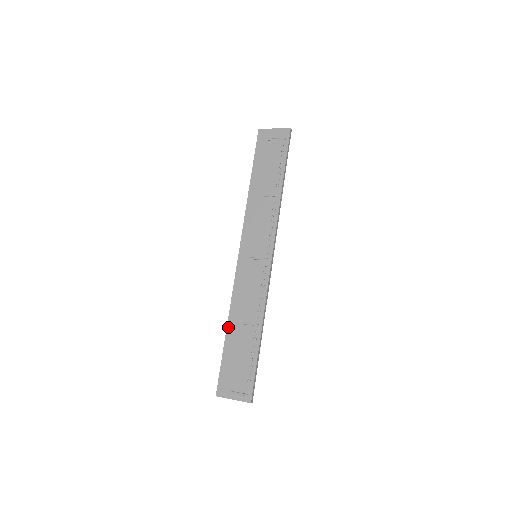
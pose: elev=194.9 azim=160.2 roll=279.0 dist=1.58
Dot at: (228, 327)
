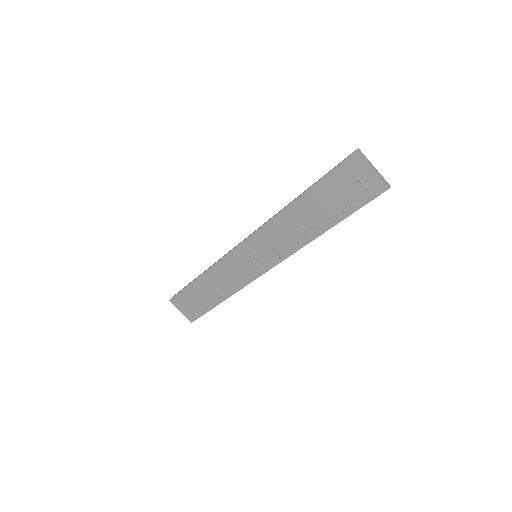
Dot at: (200, 277)
